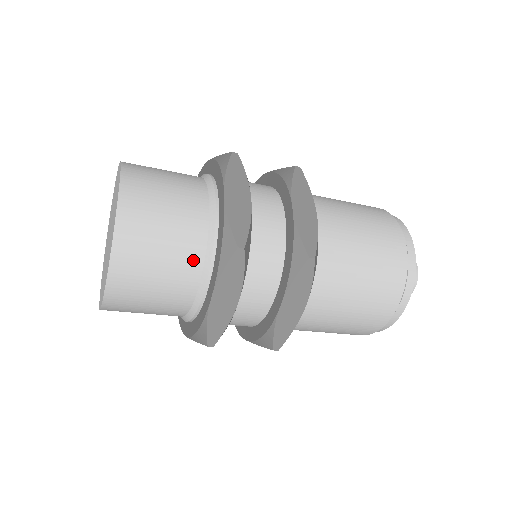
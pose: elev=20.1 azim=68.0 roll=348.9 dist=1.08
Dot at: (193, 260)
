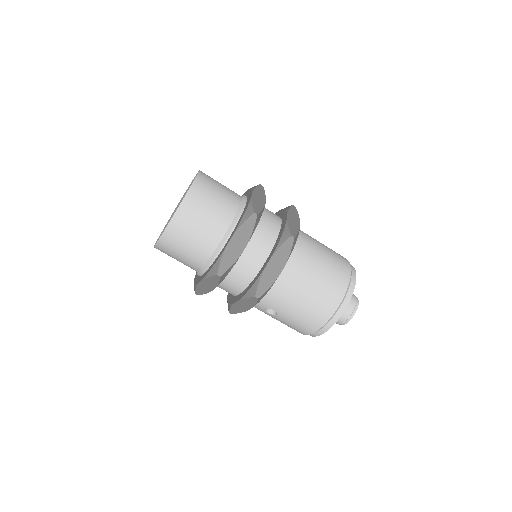
Dot at: (236, 194)
